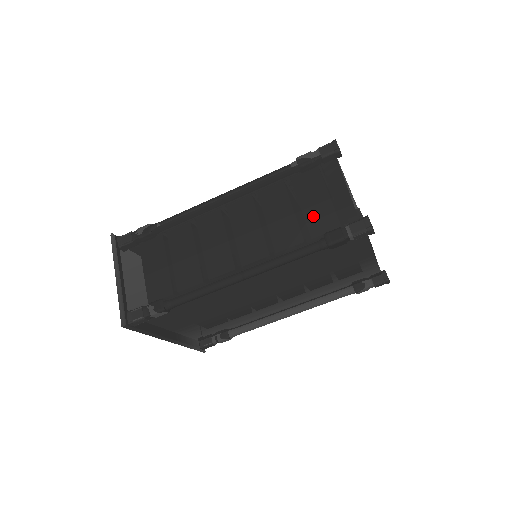
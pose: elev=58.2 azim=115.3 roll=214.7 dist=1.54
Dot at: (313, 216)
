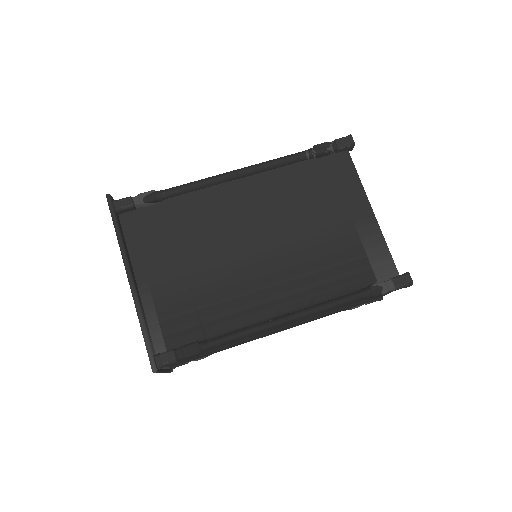
Dot at: occluded
